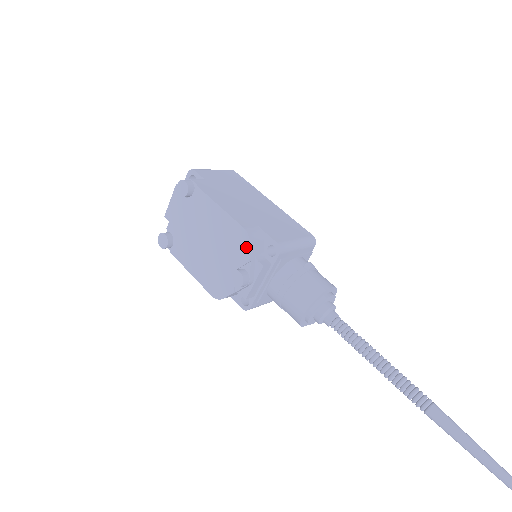
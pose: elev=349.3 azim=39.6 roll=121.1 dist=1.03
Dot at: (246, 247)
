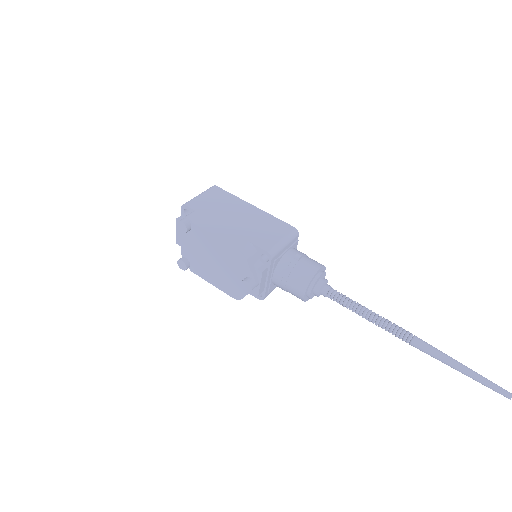
Dot at: (245, 263)
